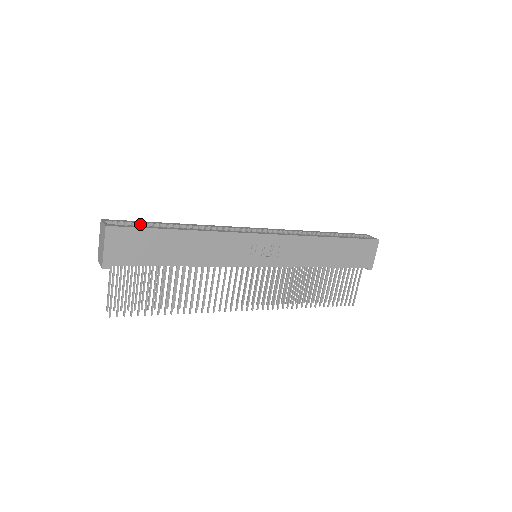
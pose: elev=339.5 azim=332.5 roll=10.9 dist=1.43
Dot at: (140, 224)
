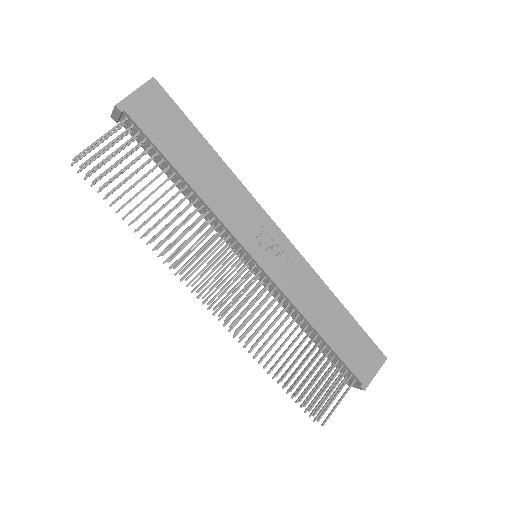
Dot at: occluded
